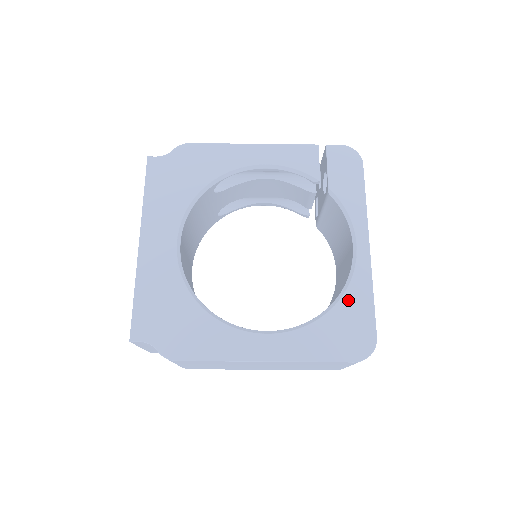
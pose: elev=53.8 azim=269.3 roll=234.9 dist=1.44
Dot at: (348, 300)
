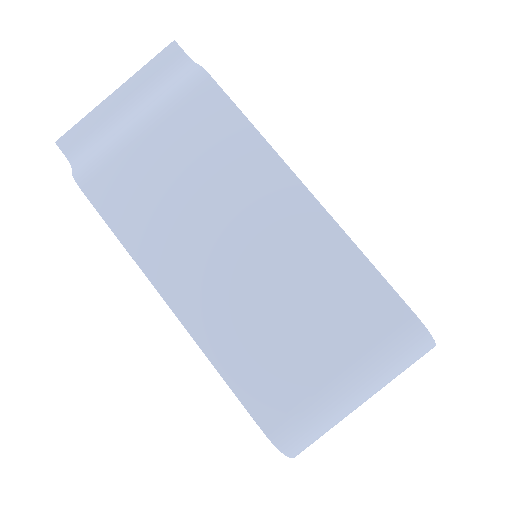
Dot at: occluded
